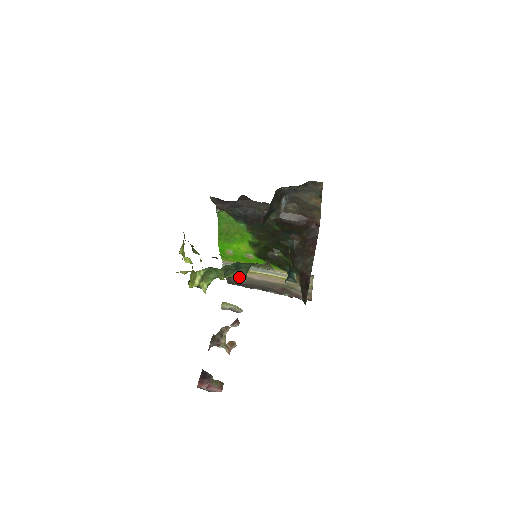
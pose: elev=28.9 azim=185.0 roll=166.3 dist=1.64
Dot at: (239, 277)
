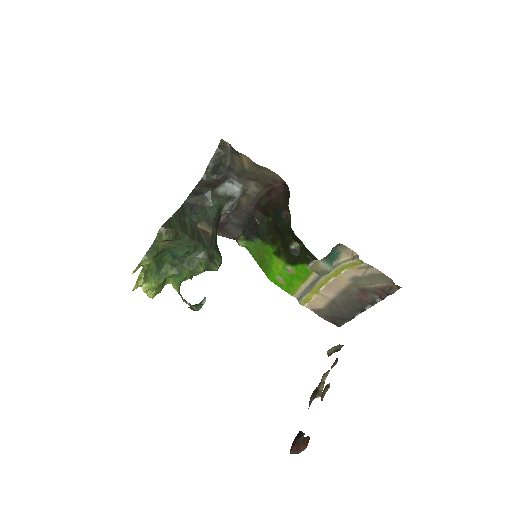
Dot at: (196, 270)
